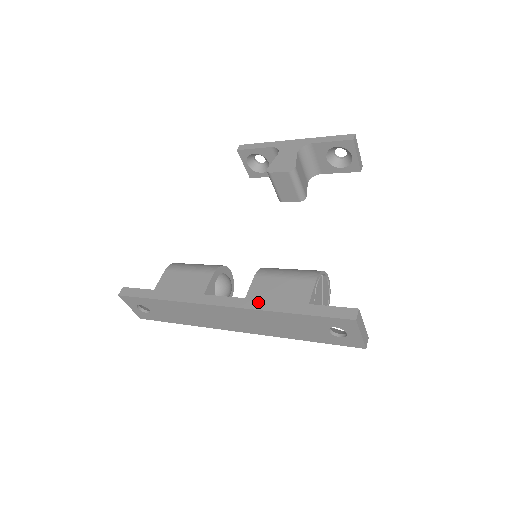
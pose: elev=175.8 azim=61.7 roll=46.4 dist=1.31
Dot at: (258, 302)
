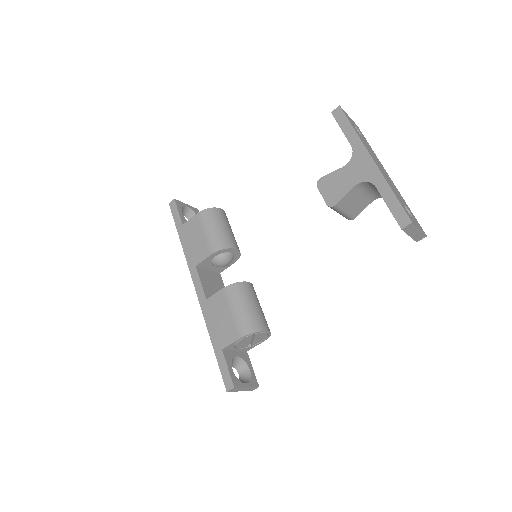
Dot at: (208, 312)
